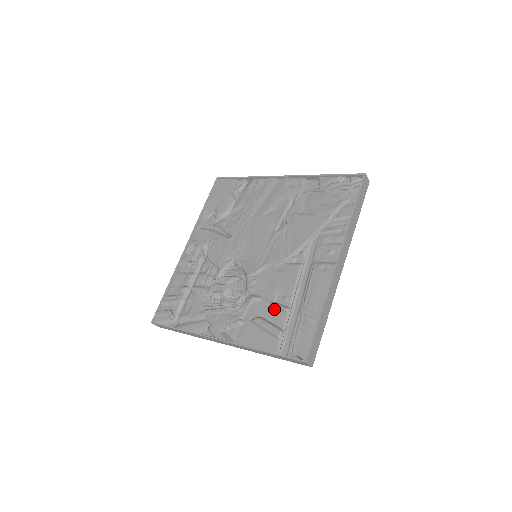
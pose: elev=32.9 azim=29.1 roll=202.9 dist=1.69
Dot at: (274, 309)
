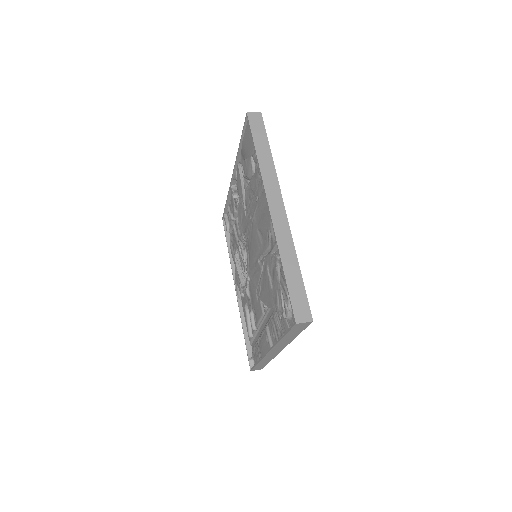
Dot at: occluded
